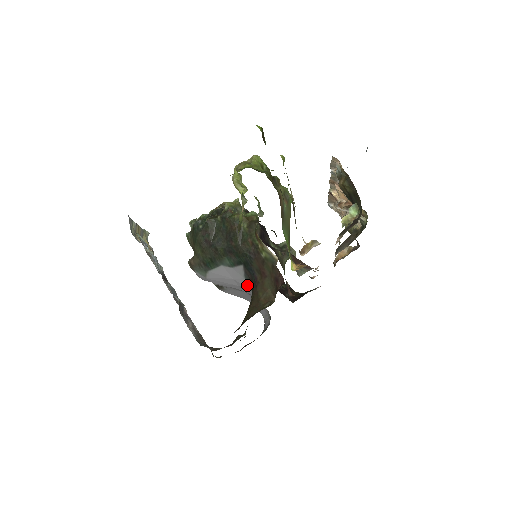
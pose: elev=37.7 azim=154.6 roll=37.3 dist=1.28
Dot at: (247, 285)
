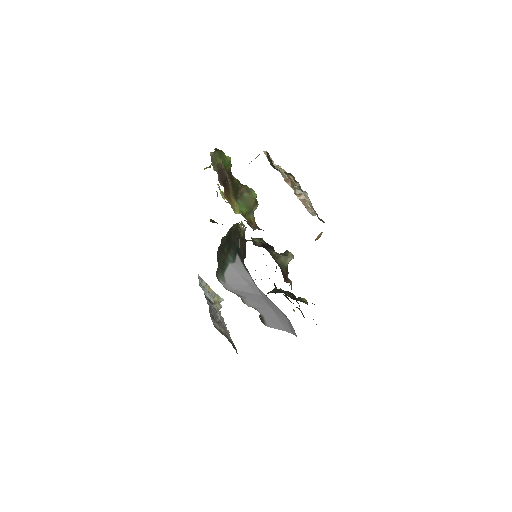
Dot at: (252, 279)
